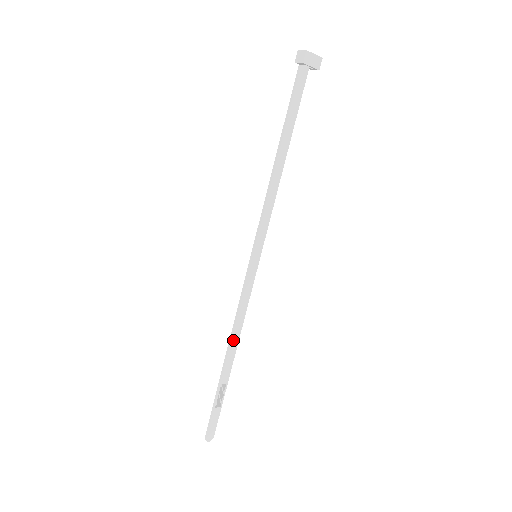
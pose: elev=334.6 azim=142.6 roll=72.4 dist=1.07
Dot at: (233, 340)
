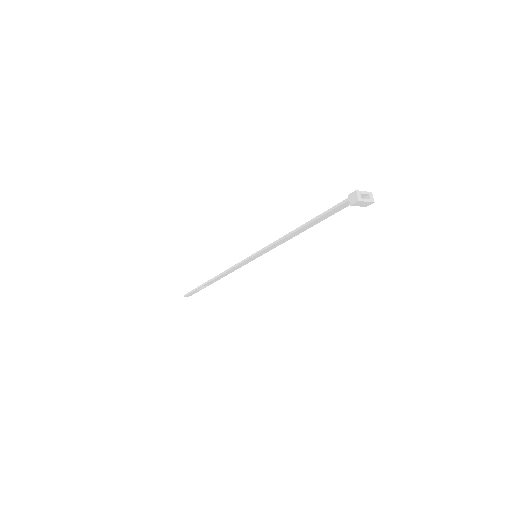
Dot at: (220, 276)
